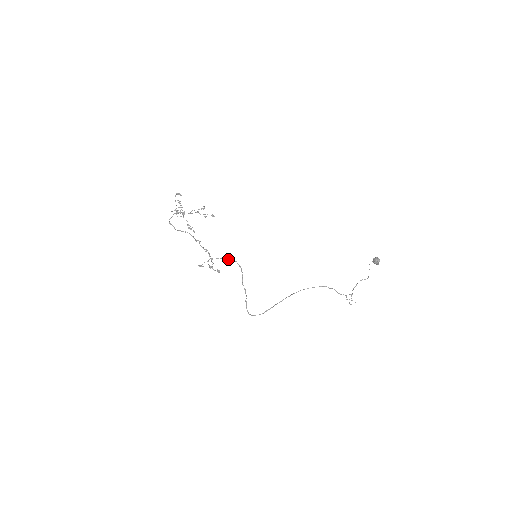
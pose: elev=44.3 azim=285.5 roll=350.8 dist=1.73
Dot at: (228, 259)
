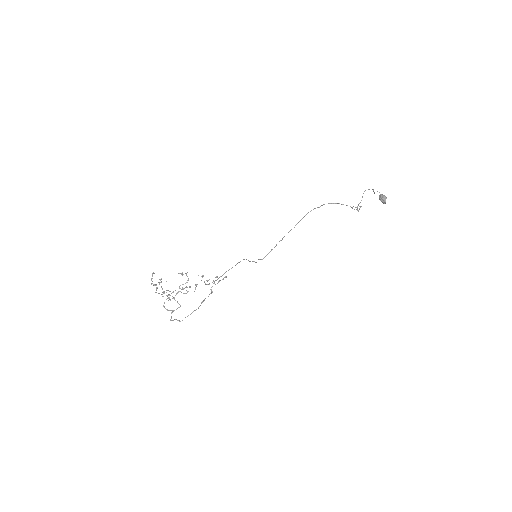
Dot at: occluded
